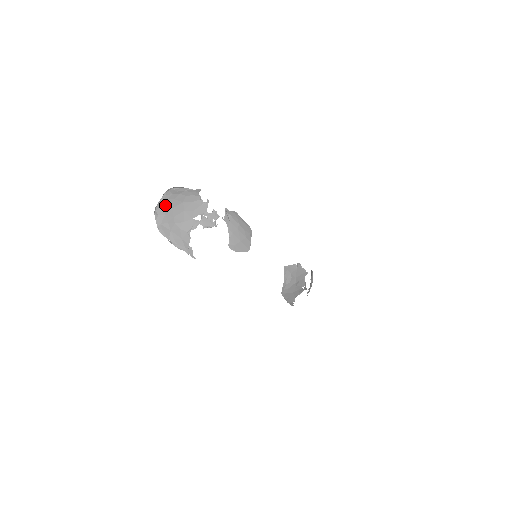
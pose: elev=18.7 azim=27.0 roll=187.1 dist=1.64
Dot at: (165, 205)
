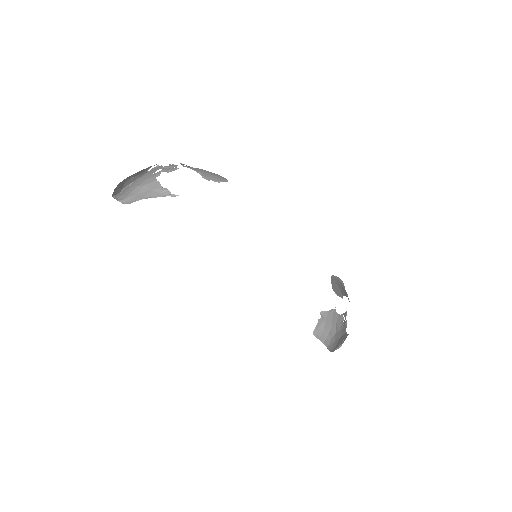
Dot at: (121, 193)
